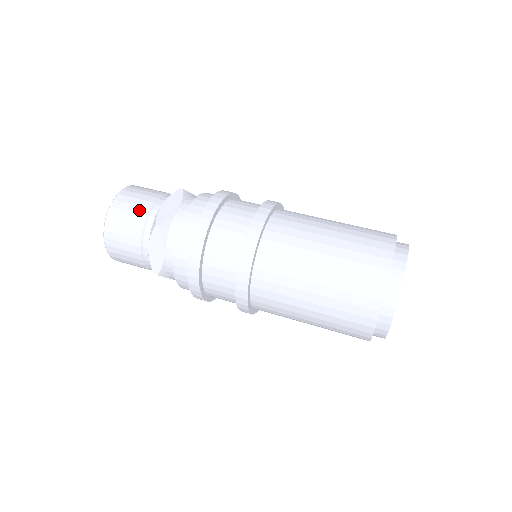
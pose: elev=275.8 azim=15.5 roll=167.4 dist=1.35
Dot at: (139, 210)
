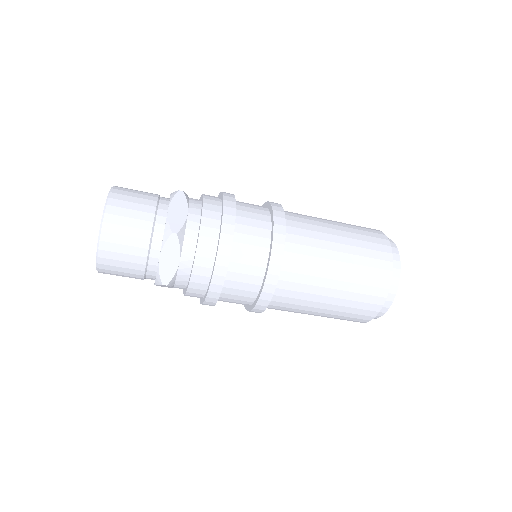
Dot at: (142, 216)
